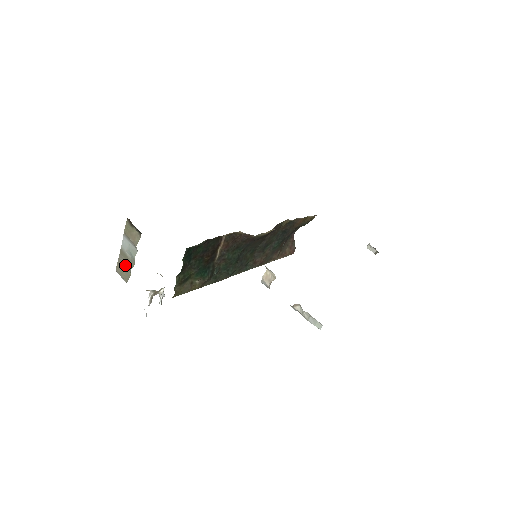
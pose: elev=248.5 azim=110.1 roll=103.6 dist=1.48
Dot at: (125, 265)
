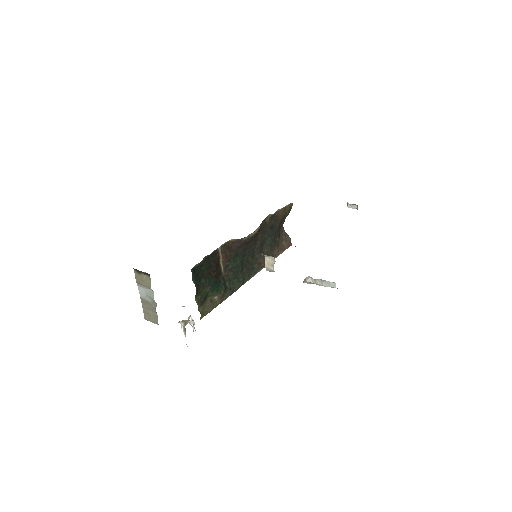
Dot at: (150, 310)
